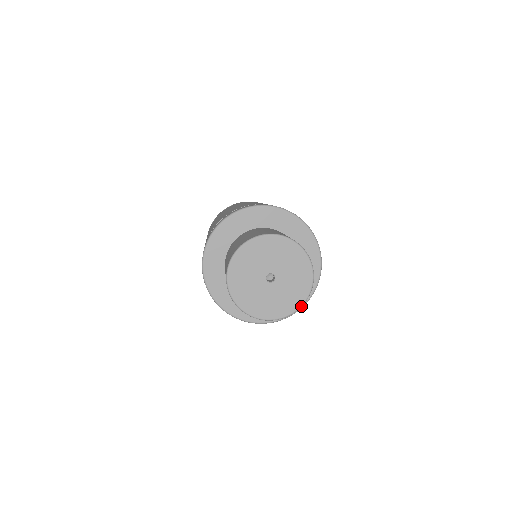
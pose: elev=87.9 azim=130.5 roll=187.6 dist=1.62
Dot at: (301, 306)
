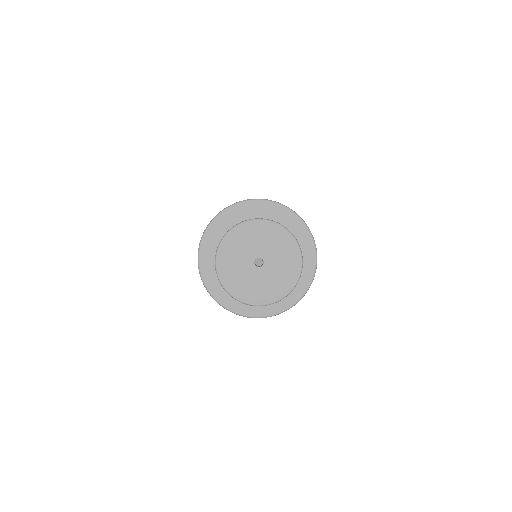
Dot at: (270, 304)
